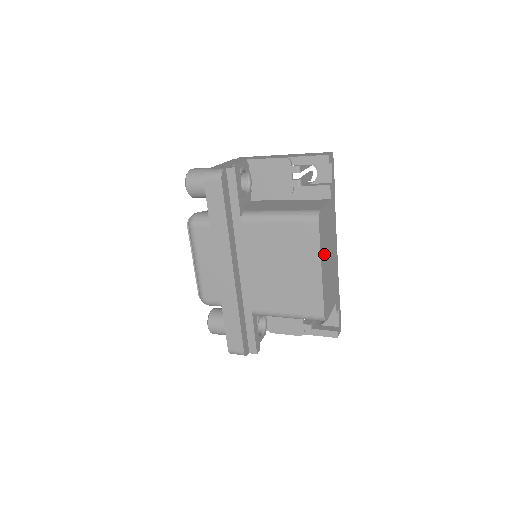
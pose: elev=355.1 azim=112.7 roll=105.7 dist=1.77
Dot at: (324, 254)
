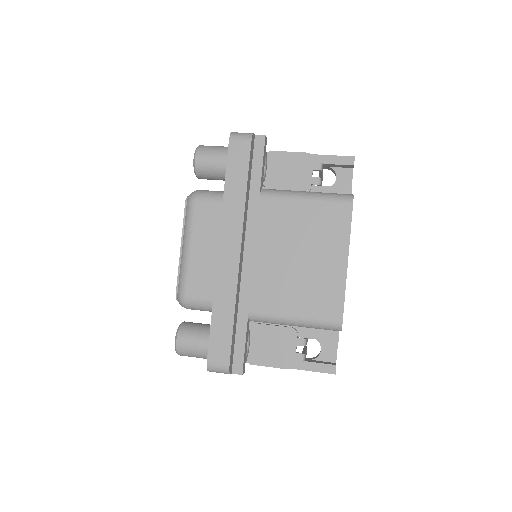
Dot at: occluded
